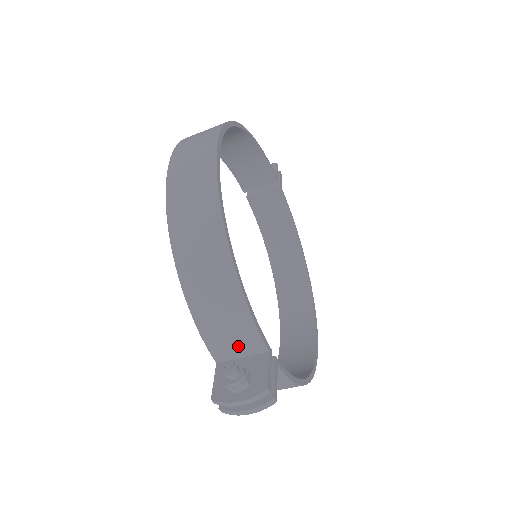
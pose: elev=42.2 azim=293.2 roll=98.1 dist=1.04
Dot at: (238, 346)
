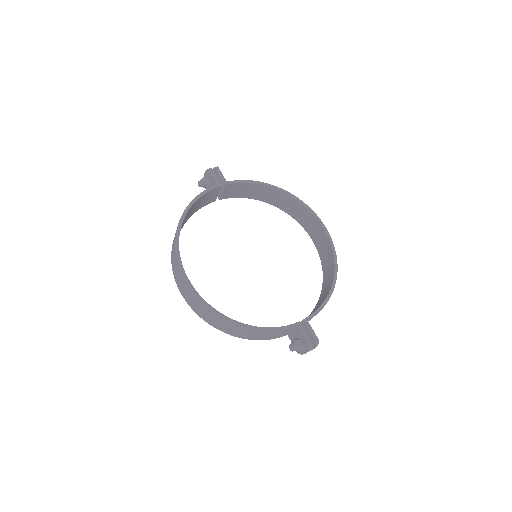
Dot at: (286, 332)
